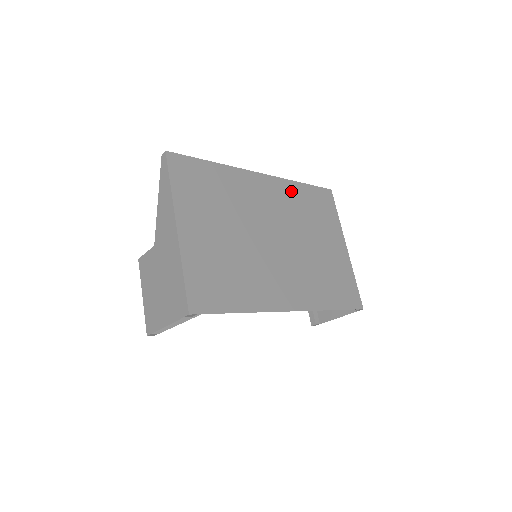
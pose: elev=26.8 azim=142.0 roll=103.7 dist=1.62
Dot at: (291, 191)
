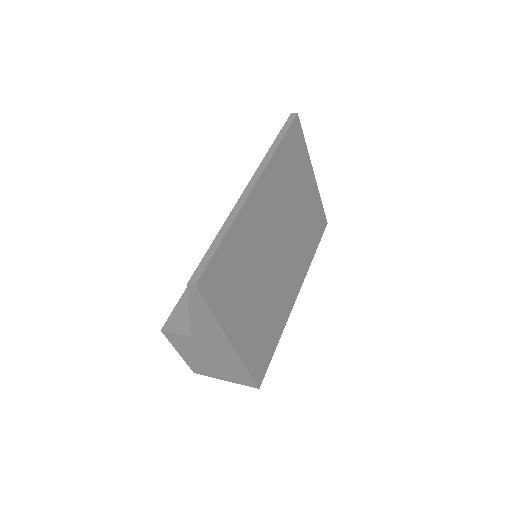
Dot at: (276, 169)
